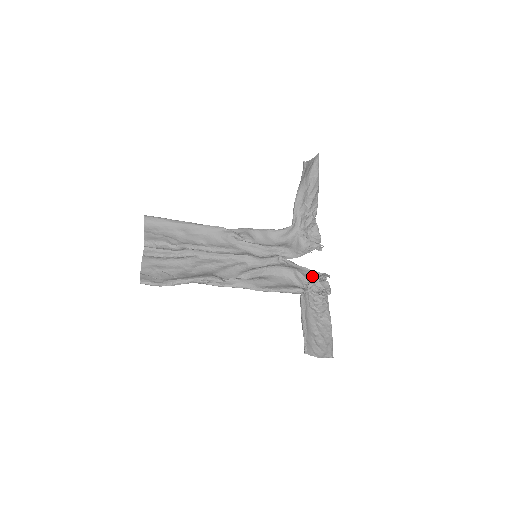
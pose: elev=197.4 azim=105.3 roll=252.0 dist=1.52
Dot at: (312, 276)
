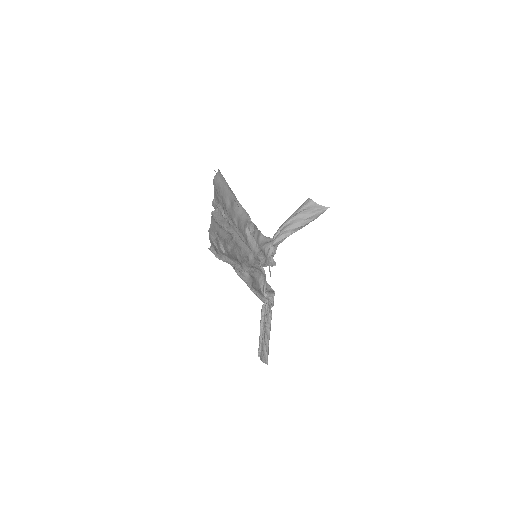
Dot at: (267, 288)
